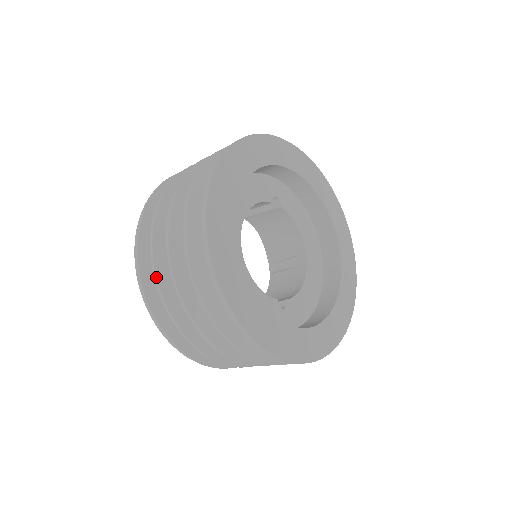
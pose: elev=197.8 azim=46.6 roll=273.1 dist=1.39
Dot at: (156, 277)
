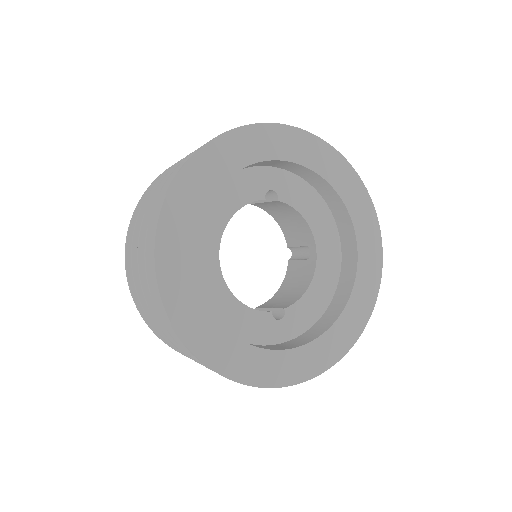
Dot at: (140, 301)
